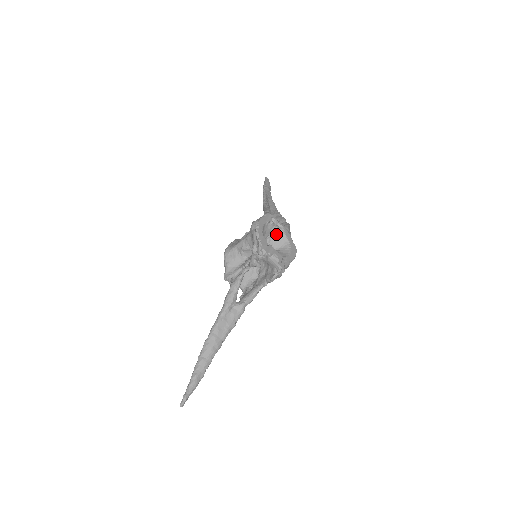
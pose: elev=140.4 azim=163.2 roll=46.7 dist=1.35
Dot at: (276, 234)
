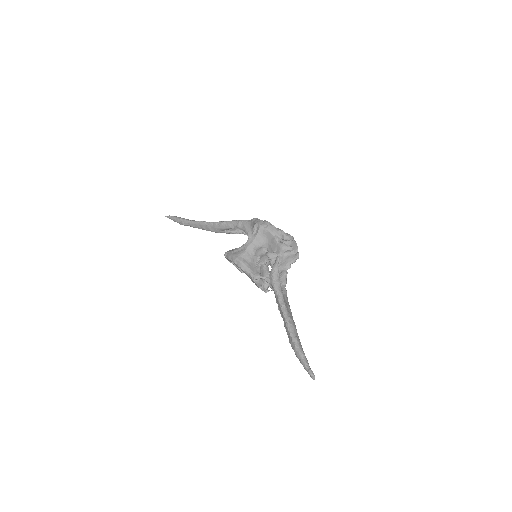
Dot at: occluded
